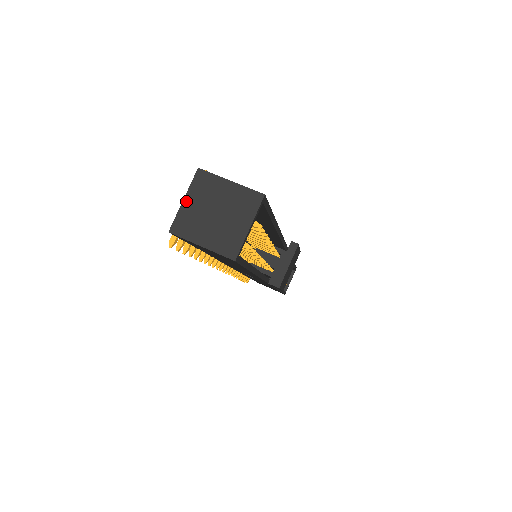
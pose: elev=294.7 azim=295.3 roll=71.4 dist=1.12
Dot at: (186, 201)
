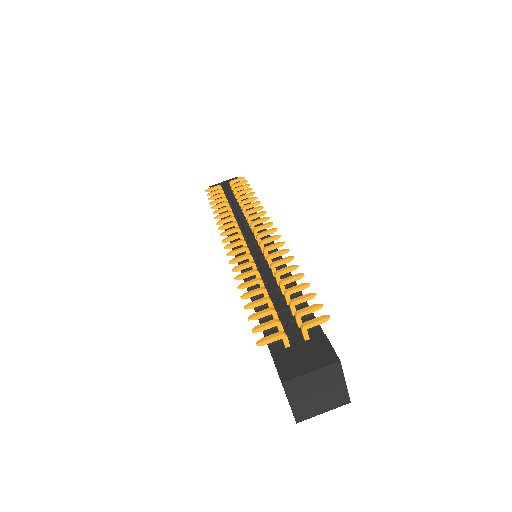
Dot at: (312, 374)
